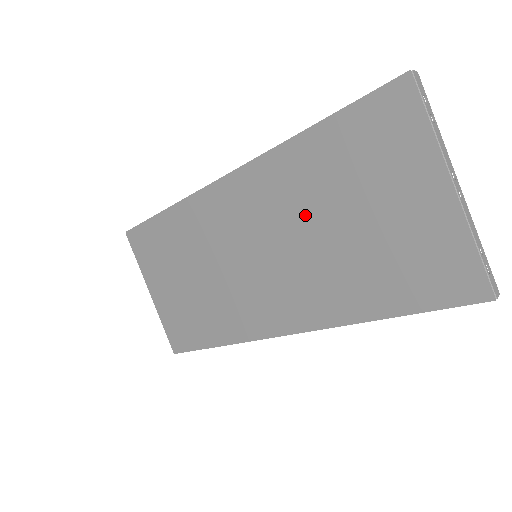
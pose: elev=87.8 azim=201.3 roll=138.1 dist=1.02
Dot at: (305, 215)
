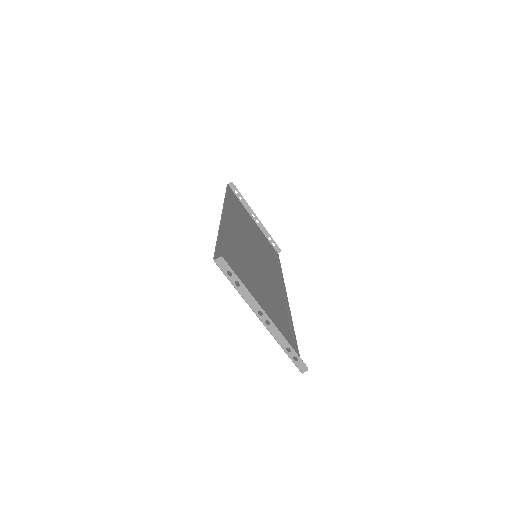
Dot at: (248, 264)
